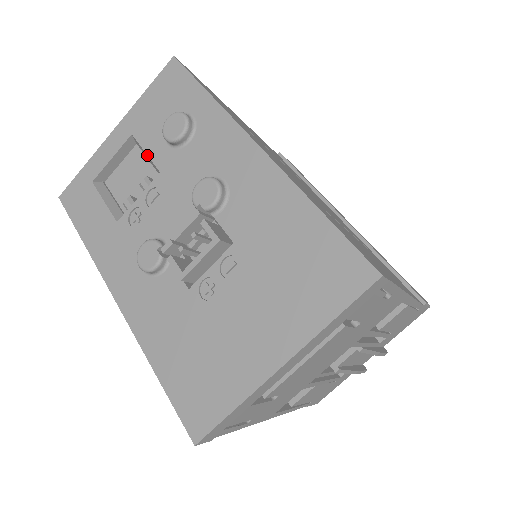
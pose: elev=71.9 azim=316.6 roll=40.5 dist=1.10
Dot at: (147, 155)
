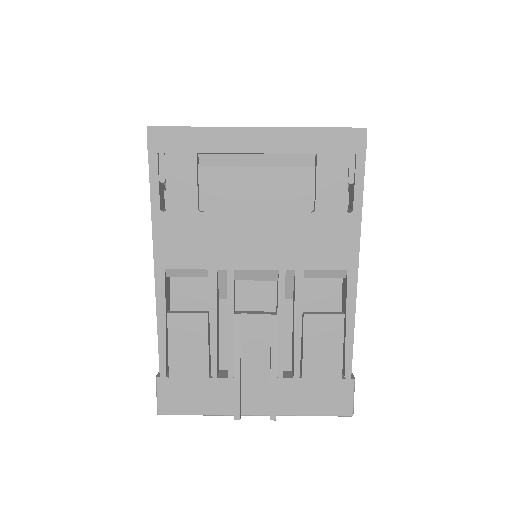
Dot at: occluded
